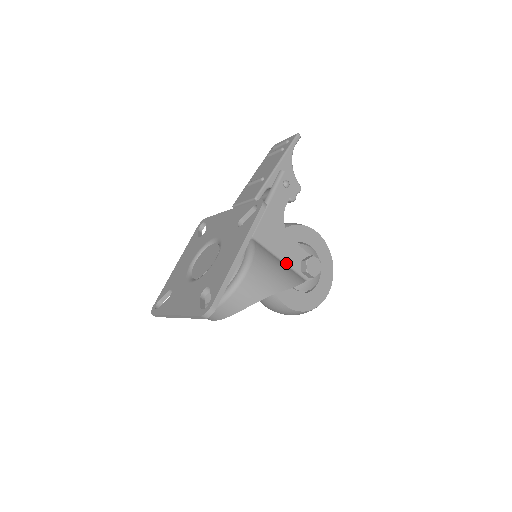
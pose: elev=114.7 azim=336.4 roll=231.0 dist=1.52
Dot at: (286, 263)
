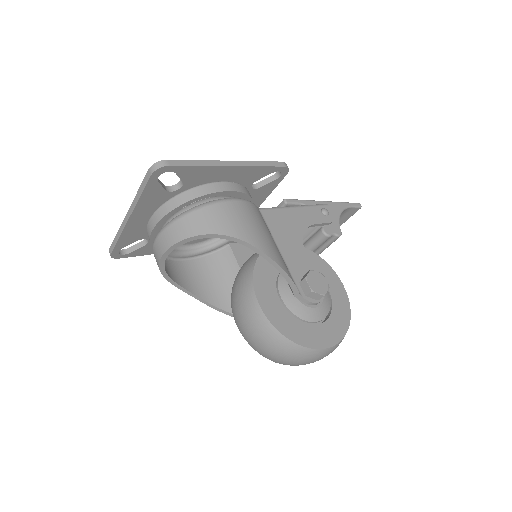
Dot at: (285, 260)
